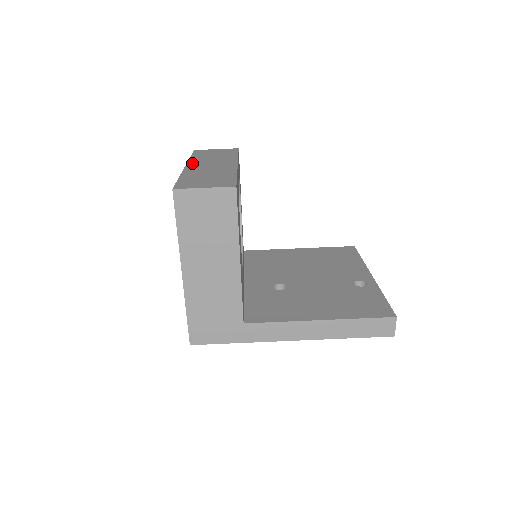
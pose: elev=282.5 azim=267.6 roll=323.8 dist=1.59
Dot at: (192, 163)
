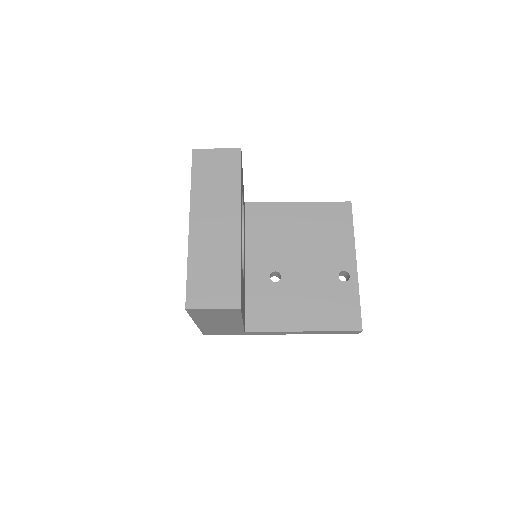
Dot at: (195, 214)
